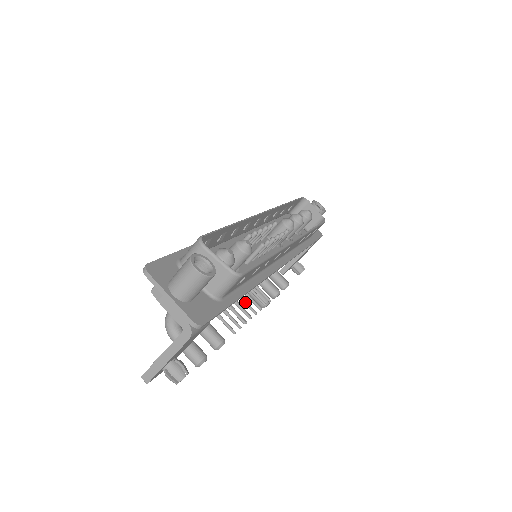
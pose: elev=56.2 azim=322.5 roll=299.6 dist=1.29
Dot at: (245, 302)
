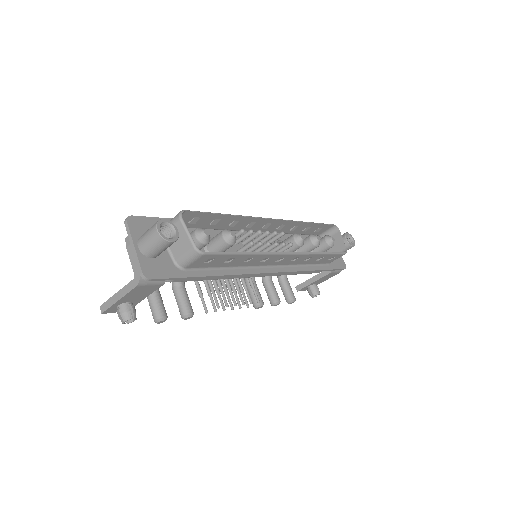
Dot at: (231, 292)
